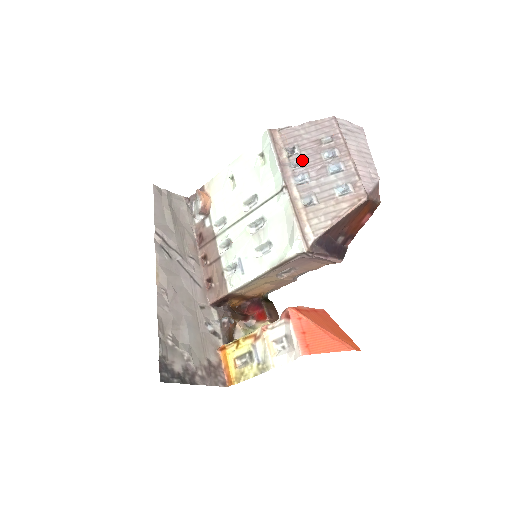
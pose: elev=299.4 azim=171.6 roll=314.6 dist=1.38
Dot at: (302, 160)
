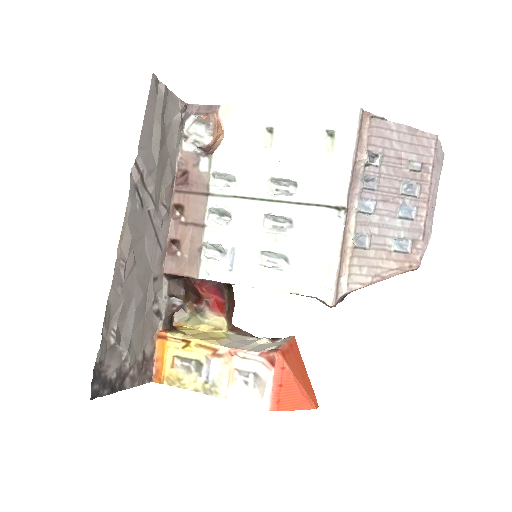
Dot at: (378, 179)
